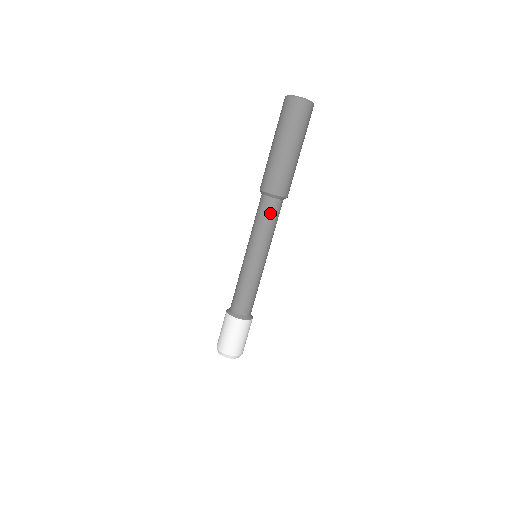
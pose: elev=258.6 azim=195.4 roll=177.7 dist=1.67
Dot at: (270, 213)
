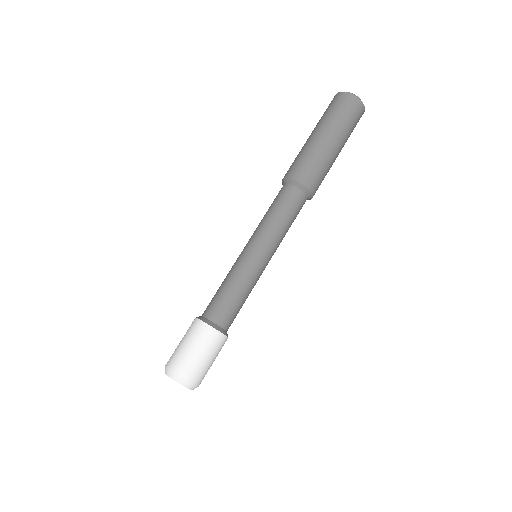
Dot at: (292, 205)
